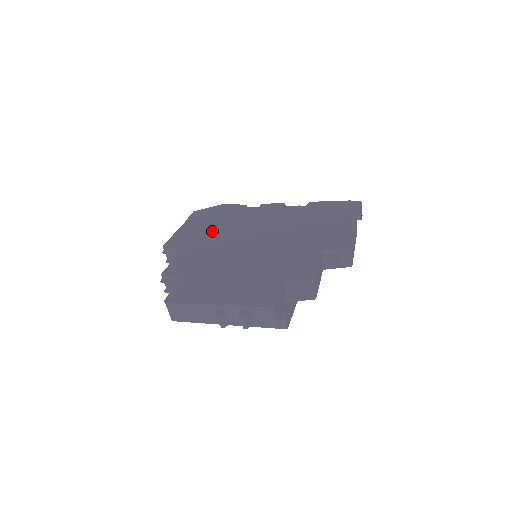
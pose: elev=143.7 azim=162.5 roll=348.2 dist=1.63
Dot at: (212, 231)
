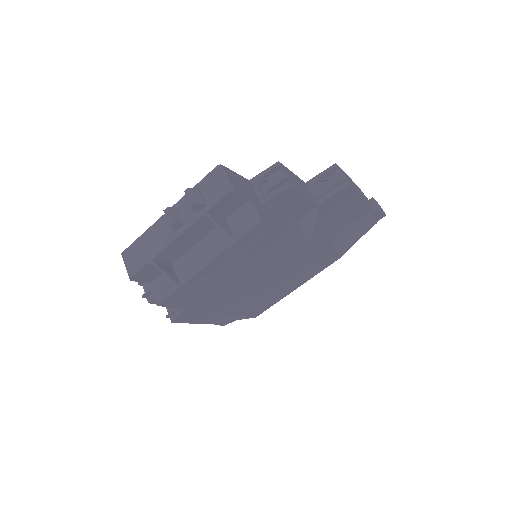
Dot at: occluded
